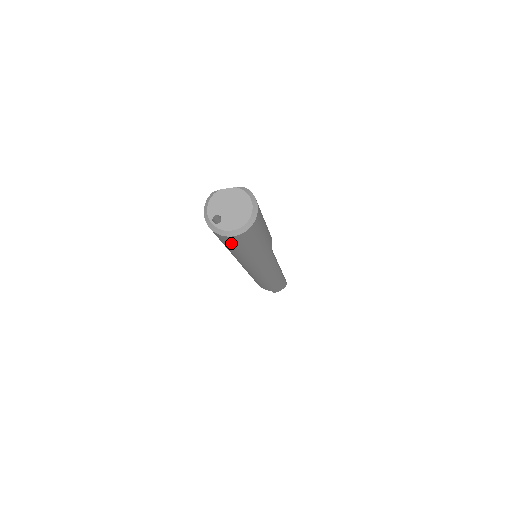
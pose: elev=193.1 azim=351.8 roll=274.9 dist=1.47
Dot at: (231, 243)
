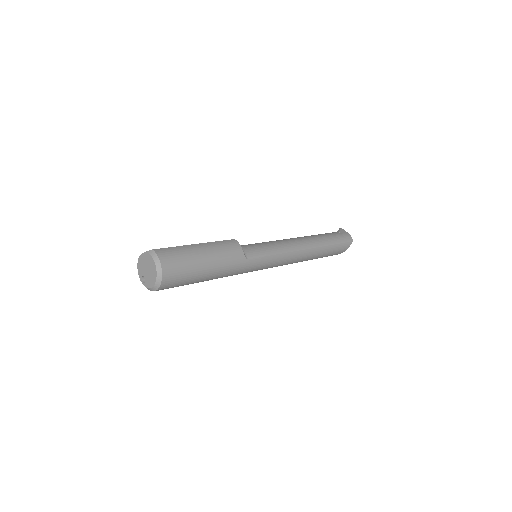
Dot at: occluded
